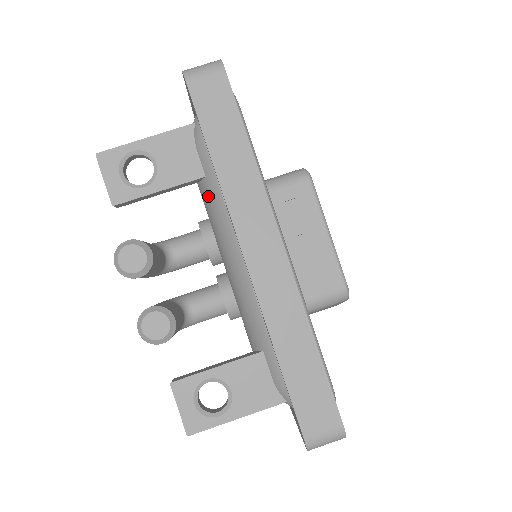
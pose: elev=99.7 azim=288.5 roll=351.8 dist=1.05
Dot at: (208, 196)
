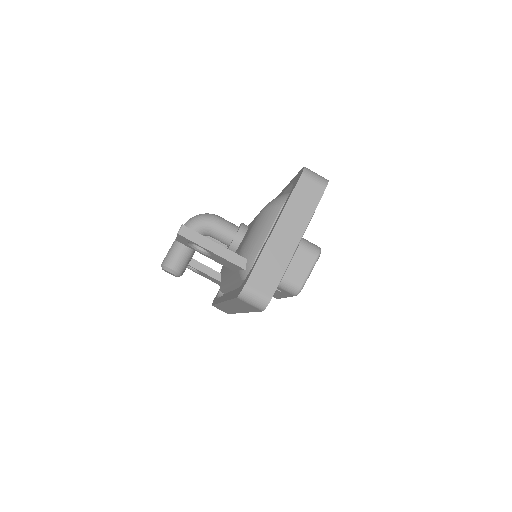
Dot at: occluded
